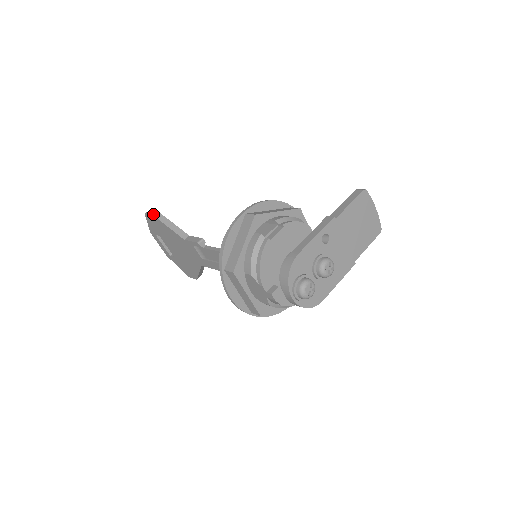
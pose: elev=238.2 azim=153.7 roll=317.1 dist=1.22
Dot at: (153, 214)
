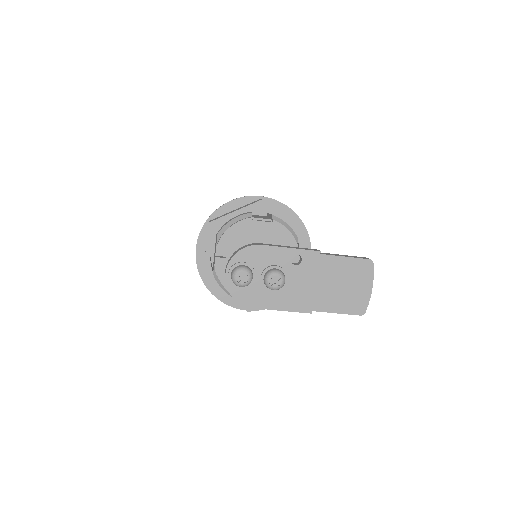
Dot at: occluded
